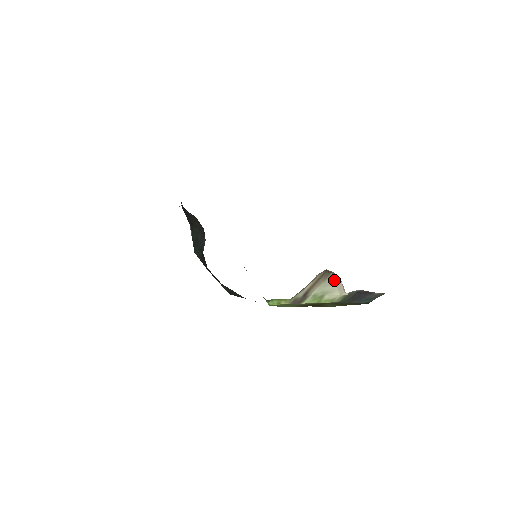
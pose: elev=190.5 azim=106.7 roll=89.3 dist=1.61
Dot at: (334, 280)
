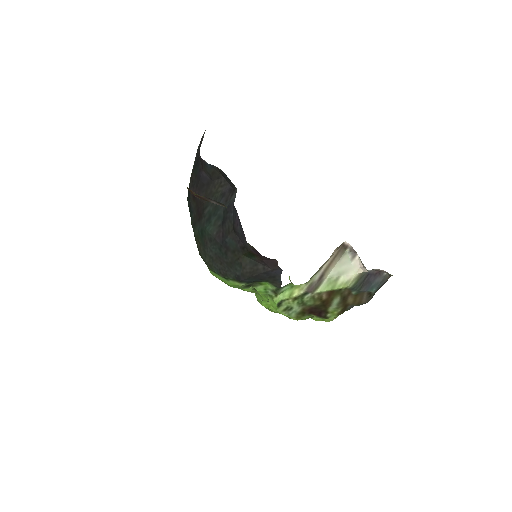
Dot at: (349, 257)
